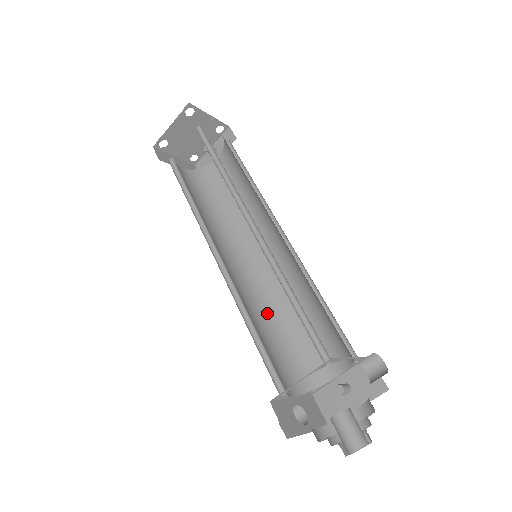
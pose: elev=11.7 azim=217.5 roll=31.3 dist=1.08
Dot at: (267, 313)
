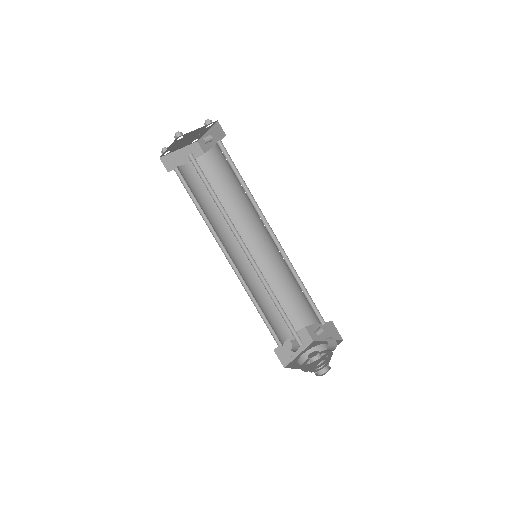
Dot at: (270, 282)
